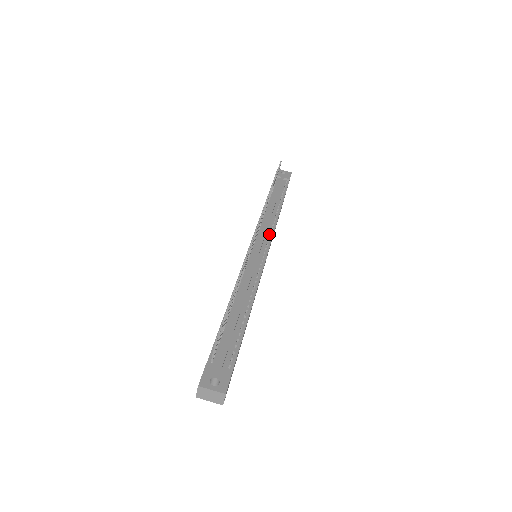
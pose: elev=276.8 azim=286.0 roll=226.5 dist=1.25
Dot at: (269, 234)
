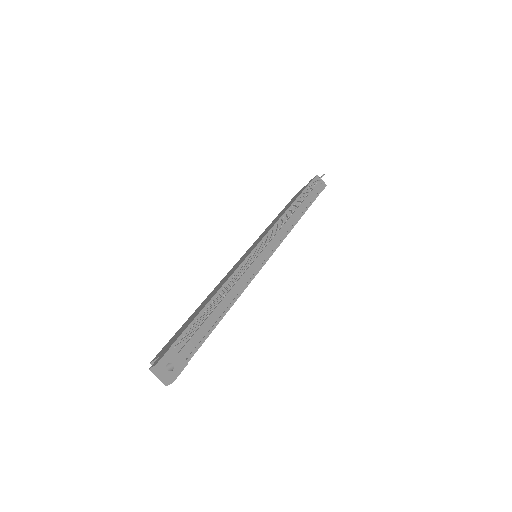
Dot at: (277, 242)
